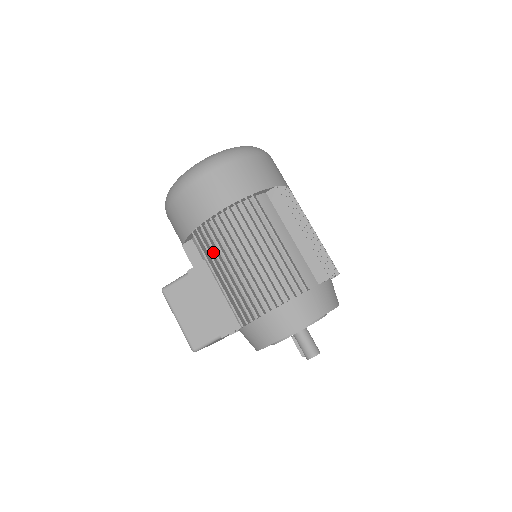
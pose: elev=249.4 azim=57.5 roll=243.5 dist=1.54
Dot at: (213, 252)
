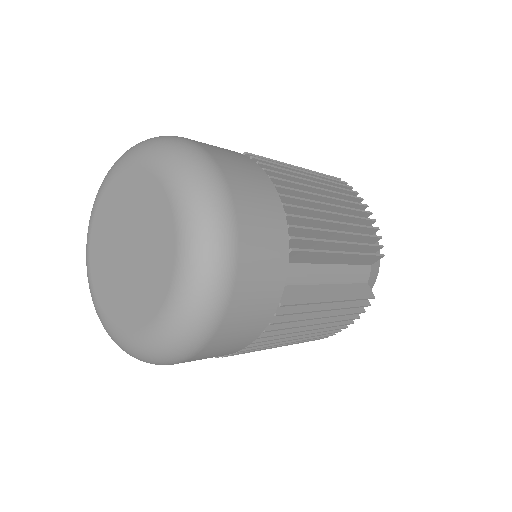
Dot at: occluded
